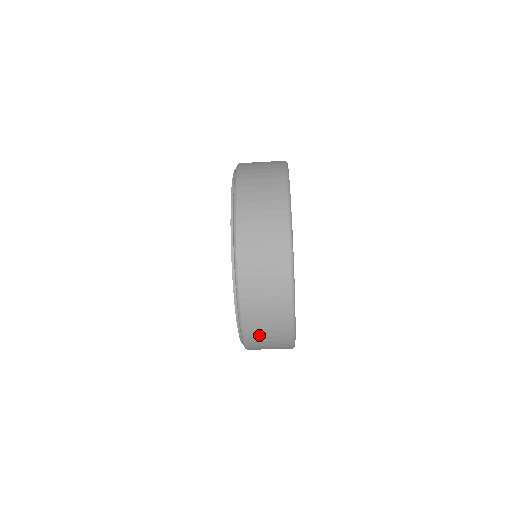
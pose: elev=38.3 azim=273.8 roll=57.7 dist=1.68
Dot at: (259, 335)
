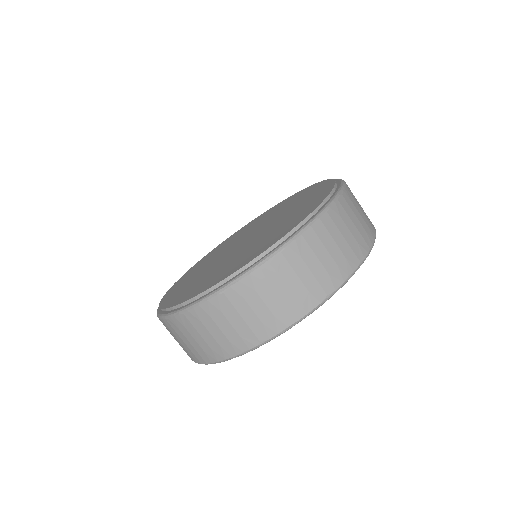
Dot at: (260, 292)
